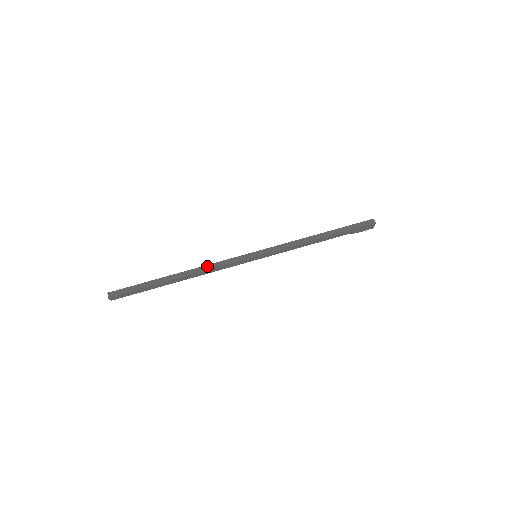
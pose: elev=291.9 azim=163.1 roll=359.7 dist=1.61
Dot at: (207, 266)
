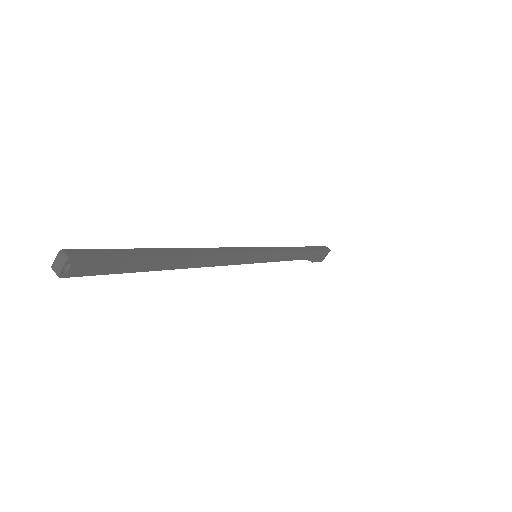
Dot at: (215, 248)
